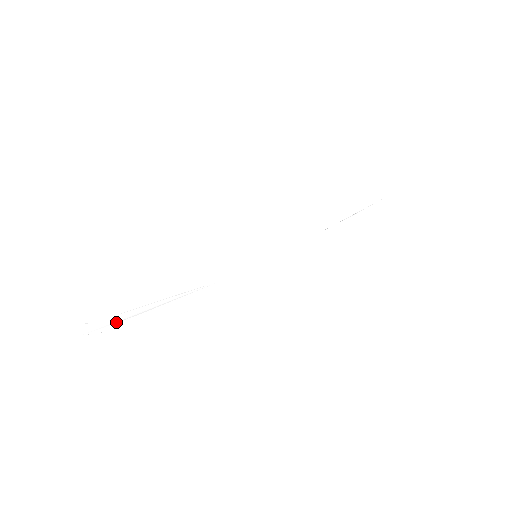
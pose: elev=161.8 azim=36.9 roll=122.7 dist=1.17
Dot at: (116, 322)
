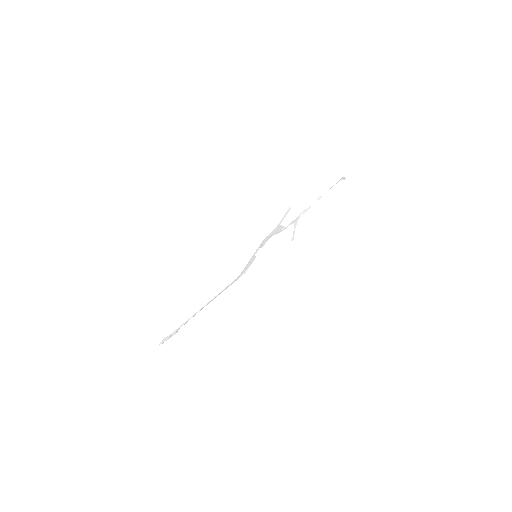
Dot at: occluded
